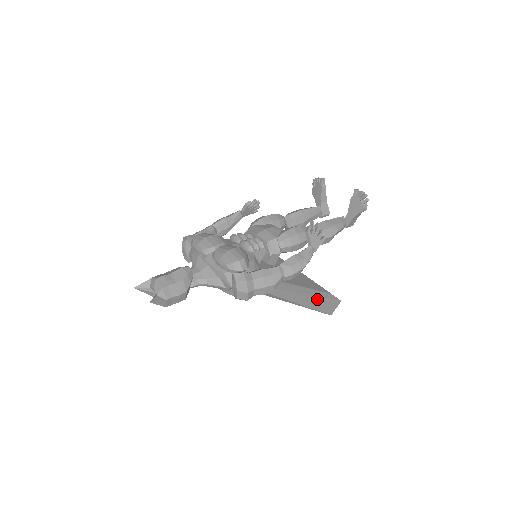
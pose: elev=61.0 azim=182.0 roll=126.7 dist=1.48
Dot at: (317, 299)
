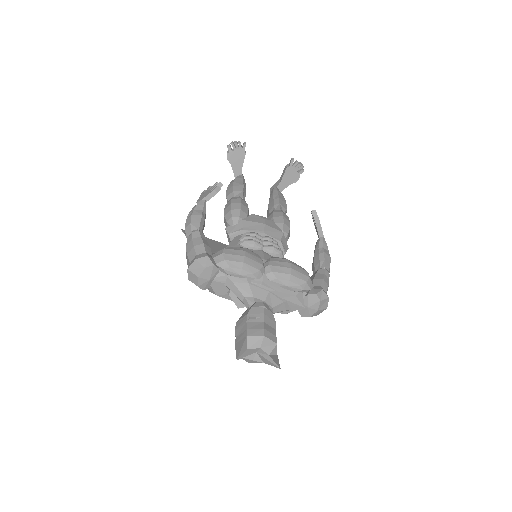
Dot at: occluded
